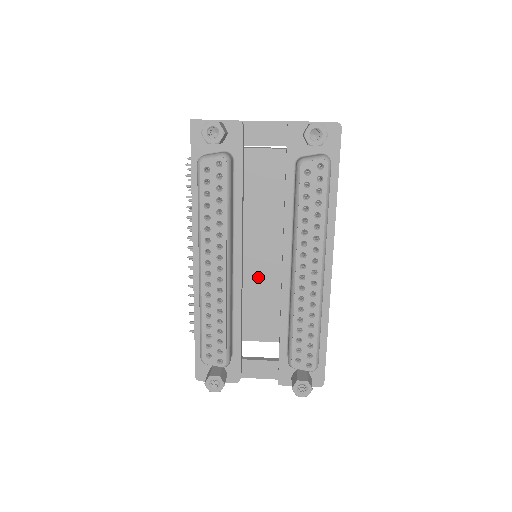
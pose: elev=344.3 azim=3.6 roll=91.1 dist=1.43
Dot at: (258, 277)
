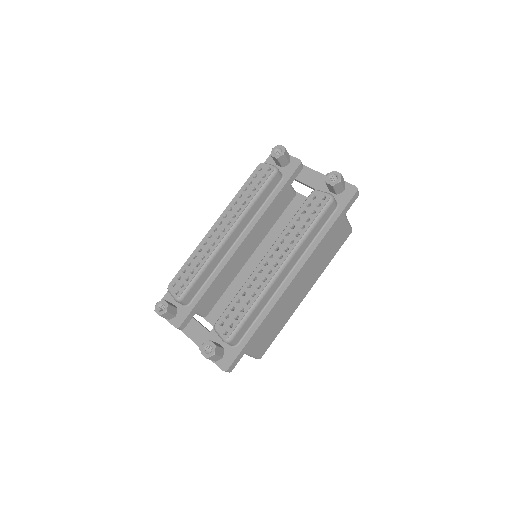
Dot at: occluded
